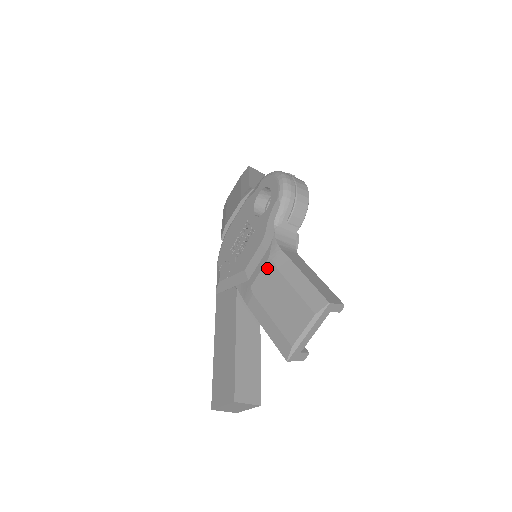
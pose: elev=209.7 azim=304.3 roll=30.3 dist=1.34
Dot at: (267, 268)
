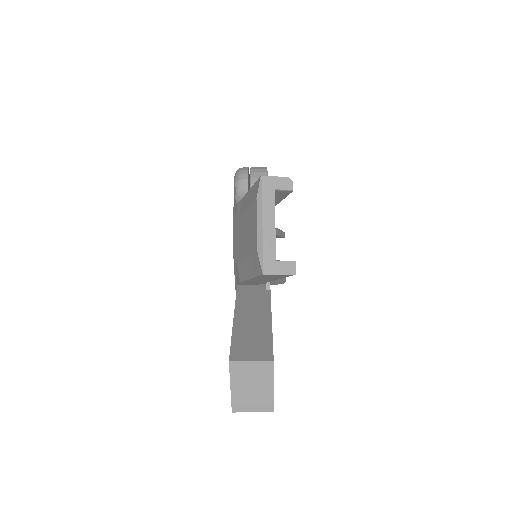
Dot at: (236, 229)
